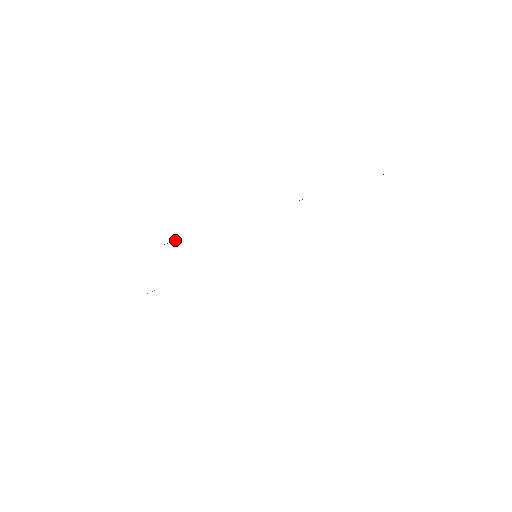
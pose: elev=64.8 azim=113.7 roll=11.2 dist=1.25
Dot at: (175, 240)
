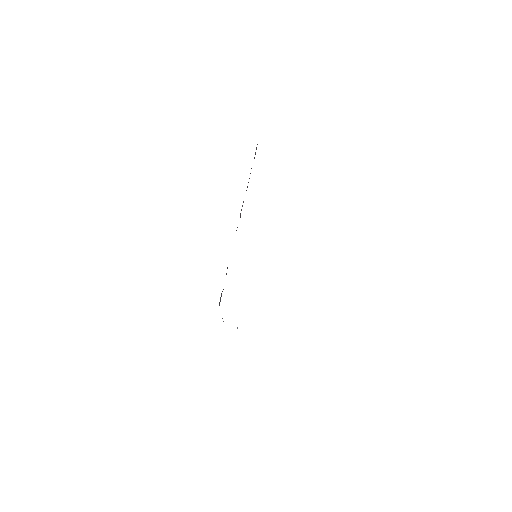
Dot at: (221, 295)
